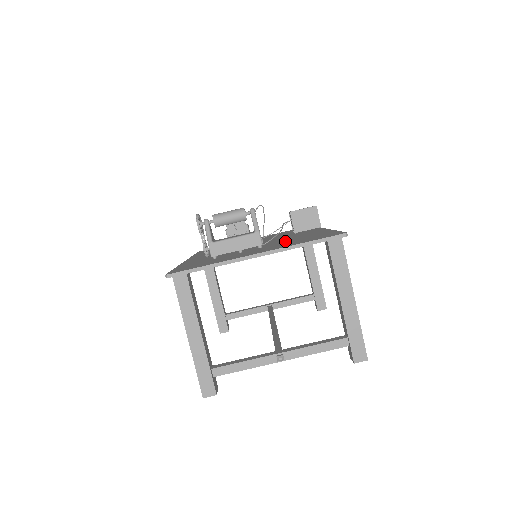
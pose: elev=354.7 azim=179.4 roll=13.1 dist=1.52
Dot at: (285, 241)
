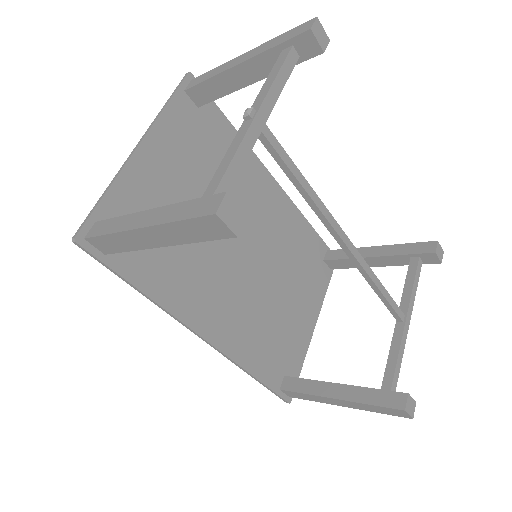
Dot at: (210, 175)
